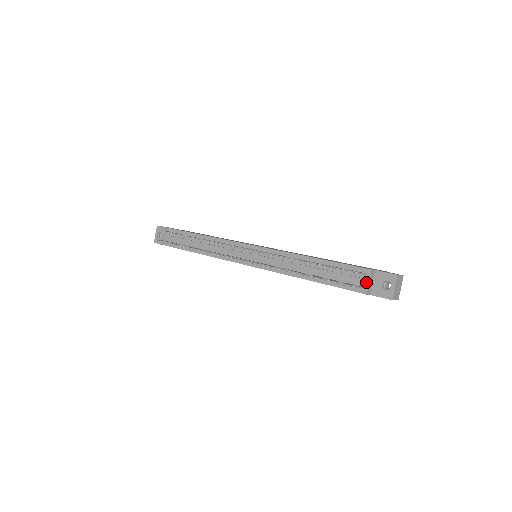
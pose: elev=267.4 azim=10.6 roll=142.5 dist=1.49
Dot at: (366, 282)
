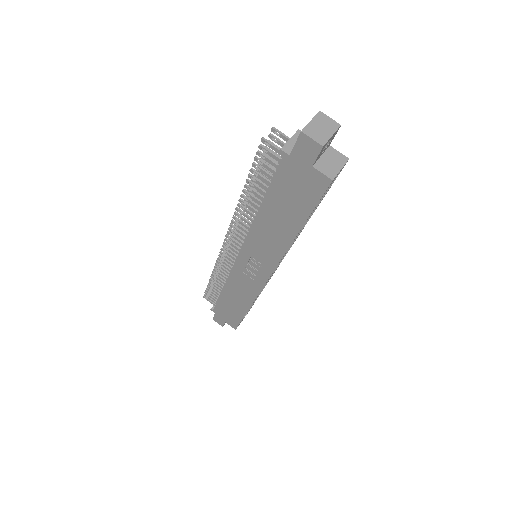
Dot at: (288, 142)
